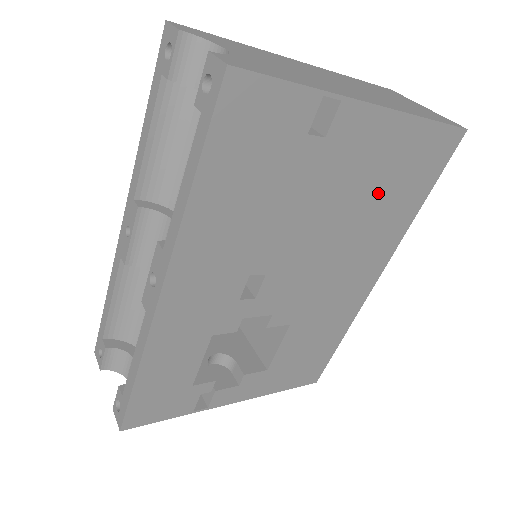
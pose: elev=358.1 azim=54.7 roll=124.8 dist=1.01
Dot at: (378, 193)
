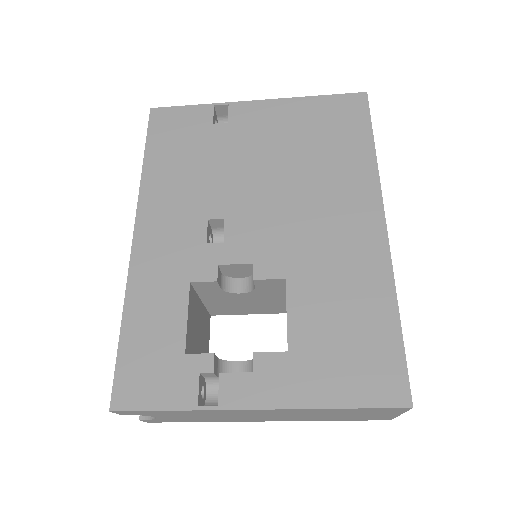
Dot at: (306, 146)
